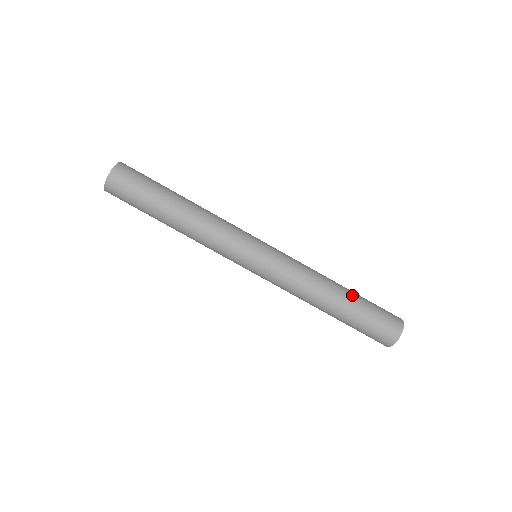
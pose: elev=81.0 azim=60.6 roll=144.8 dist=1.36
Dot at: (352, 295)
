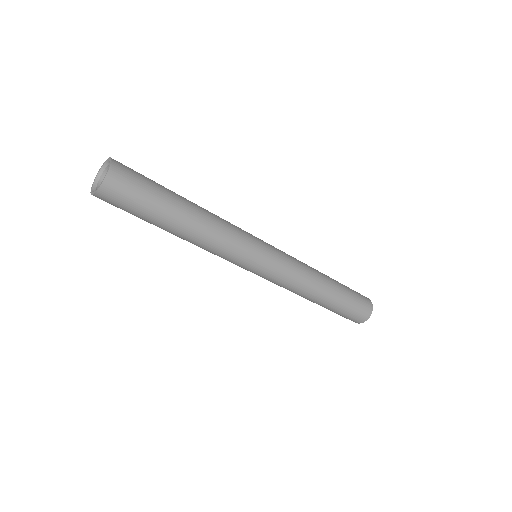
Dot at: (333, 300)
